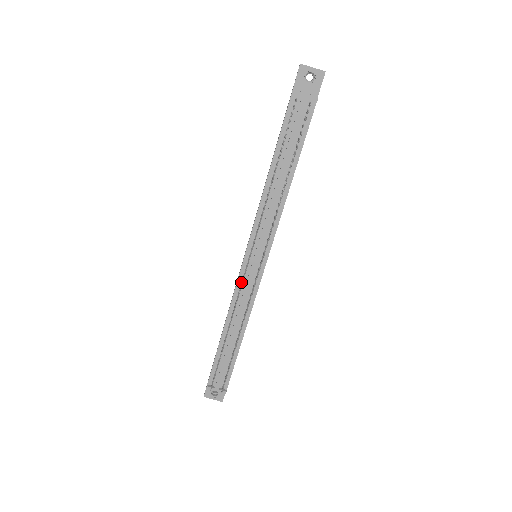
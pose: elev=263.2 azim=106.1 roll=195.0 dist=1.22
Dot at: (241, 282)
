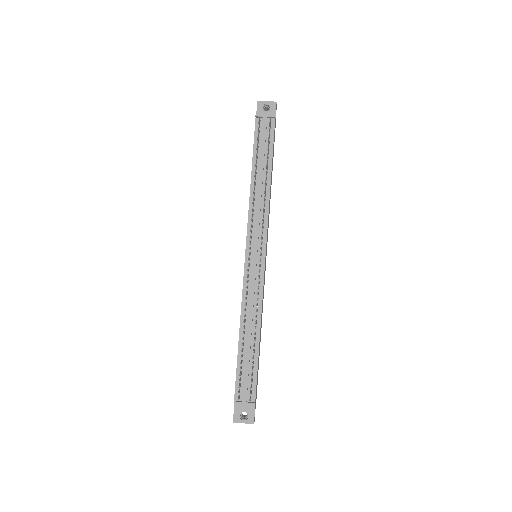
Dot at: (247, 277)
